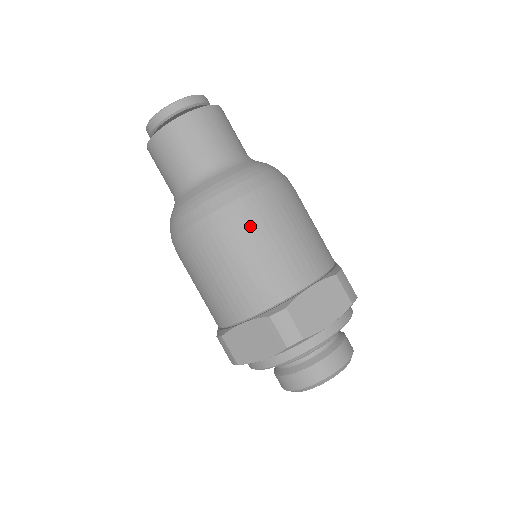
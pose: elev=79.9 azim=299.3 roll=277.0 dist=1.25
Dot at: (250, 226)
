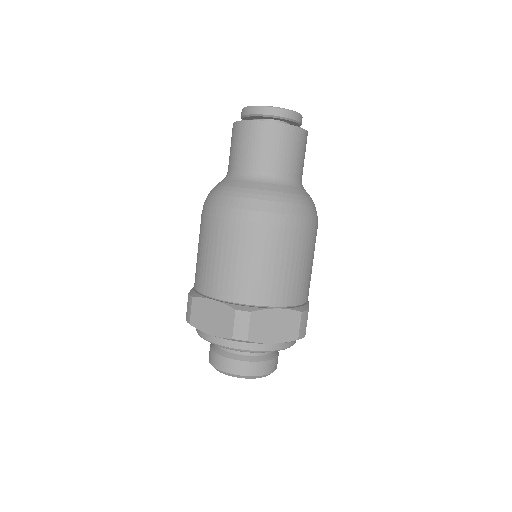
Dot at: (267, 238)
